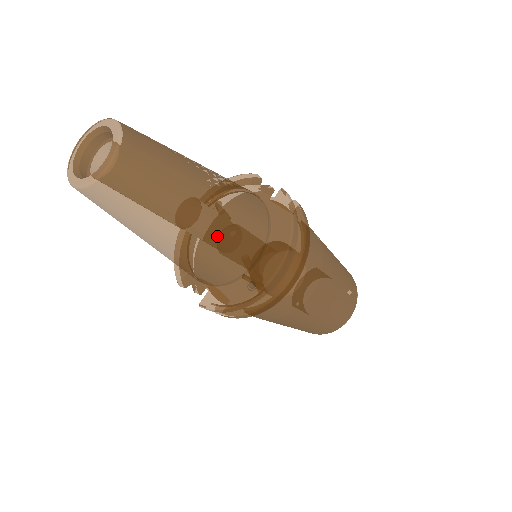
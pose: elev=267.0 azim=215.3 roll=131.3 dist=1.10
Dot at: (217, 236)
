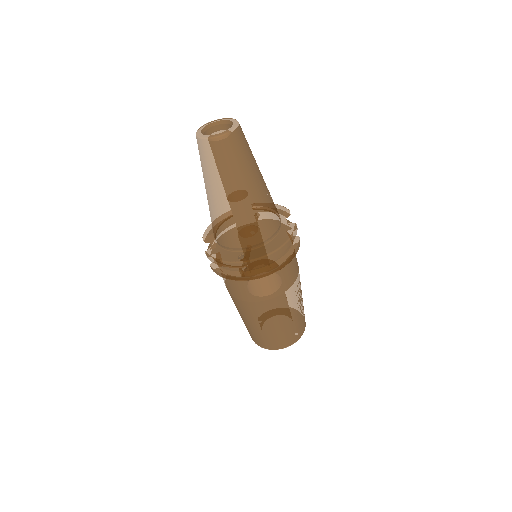
Dot at: (243, 213)
